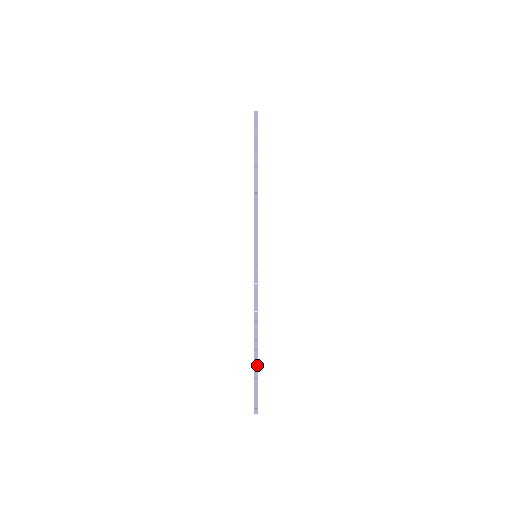
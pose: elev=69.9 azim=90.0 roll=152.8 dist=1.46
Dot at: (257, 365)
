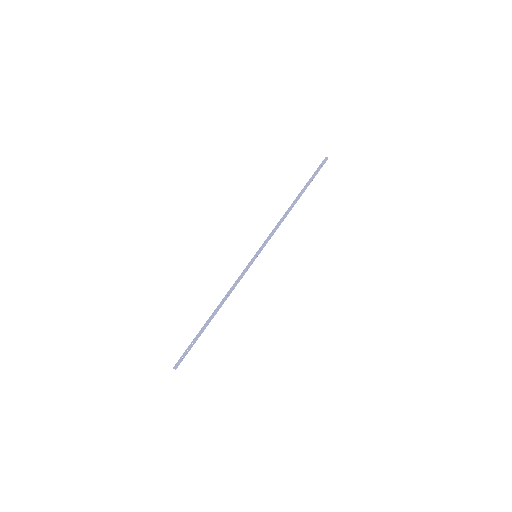
Dot at: occluded
